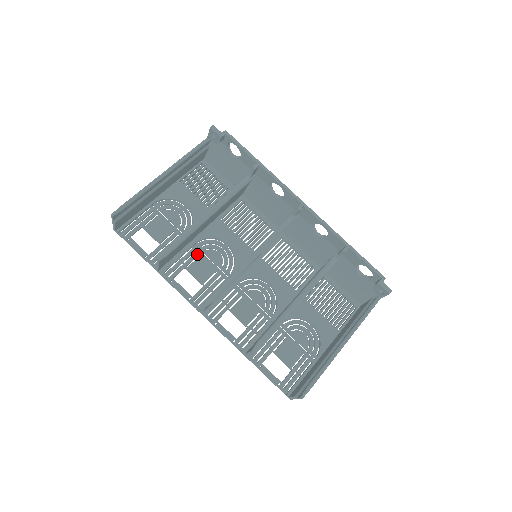
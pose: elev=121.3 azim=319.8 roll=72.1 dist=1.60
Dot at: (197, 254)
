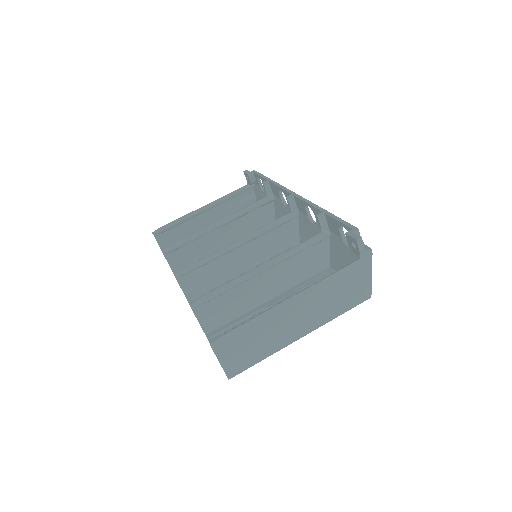
Dot at: occluded
